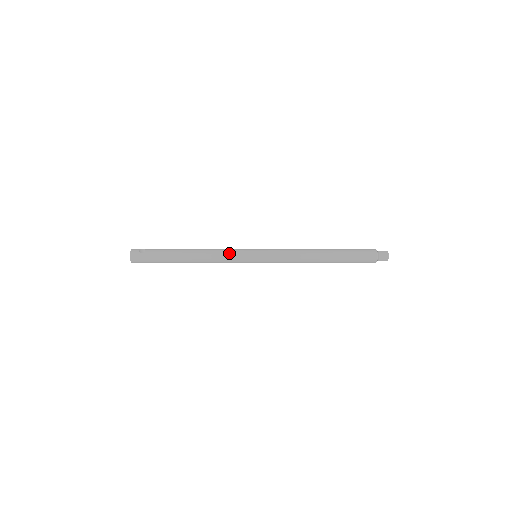
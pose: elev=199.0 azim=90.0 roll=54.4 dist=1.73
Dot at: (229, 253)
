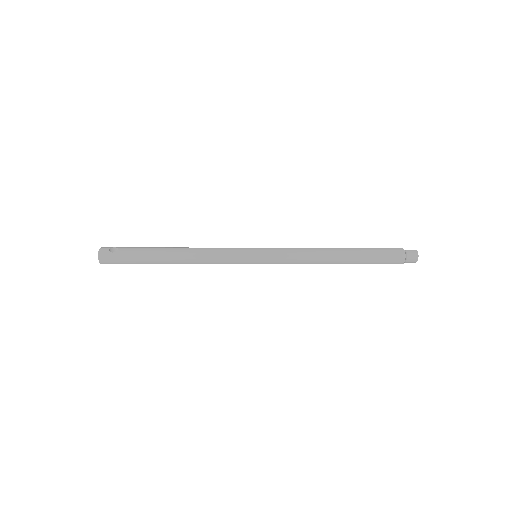
Dot at: (223, 252)
